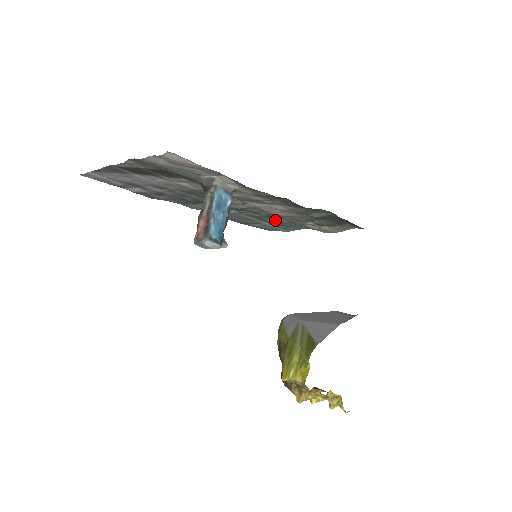
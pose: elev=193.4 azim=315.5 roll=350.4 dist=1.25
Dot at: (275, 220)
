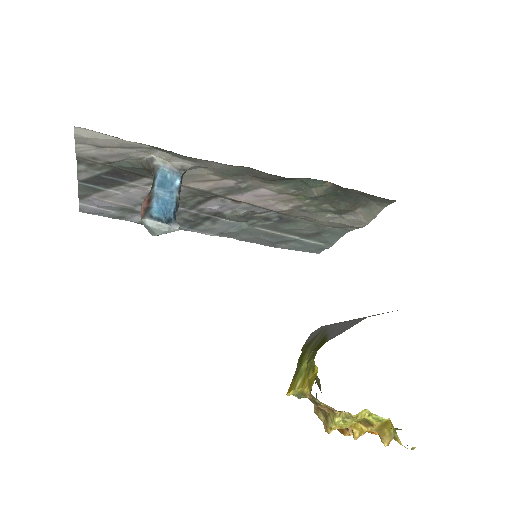
Dot at: (296, 226)
